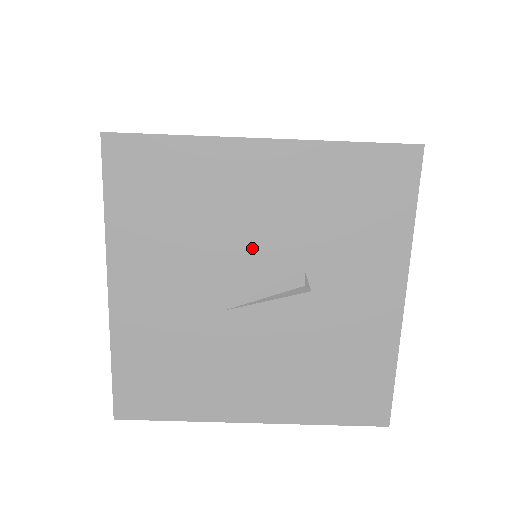
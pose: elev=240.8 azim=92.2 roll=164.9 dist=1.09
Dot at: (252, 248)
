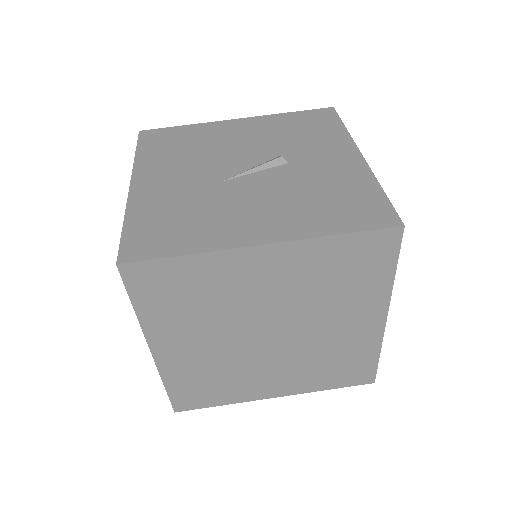
Dot at: (239, 153)
